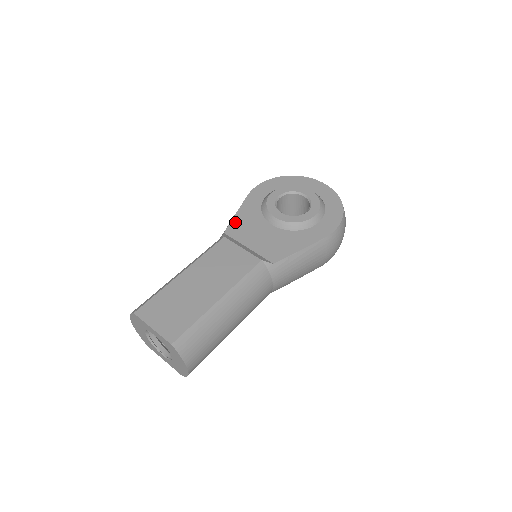
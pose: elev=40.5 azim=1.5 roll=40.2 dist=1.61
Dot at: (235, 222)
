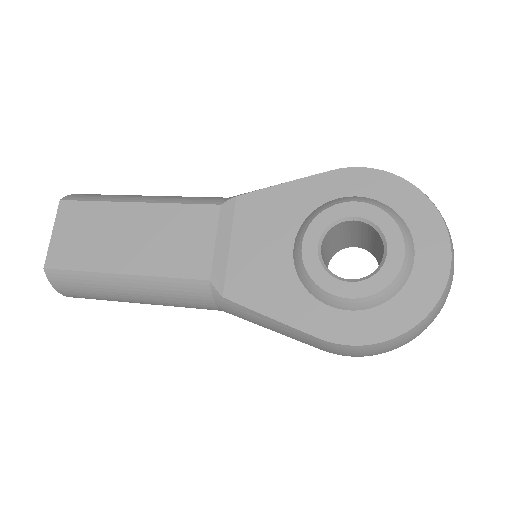
Dot at: (265, 195)
